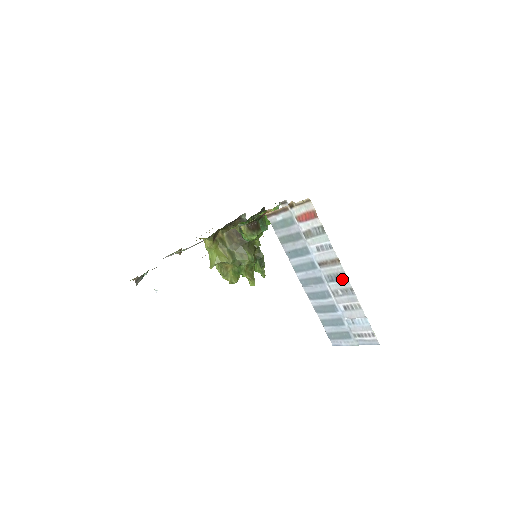
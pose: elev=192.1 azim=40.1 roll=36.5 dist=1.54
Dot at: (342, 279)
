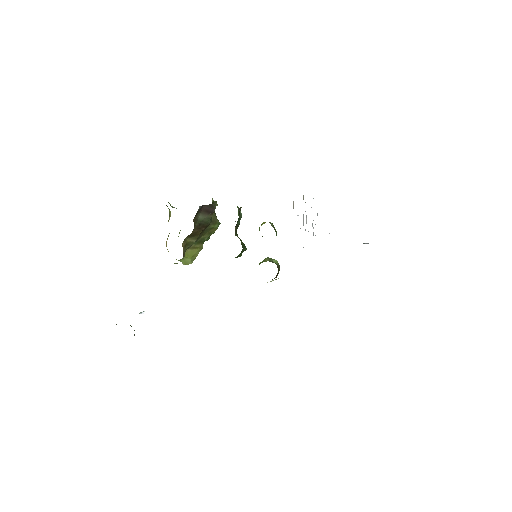
Dot at: occluded
